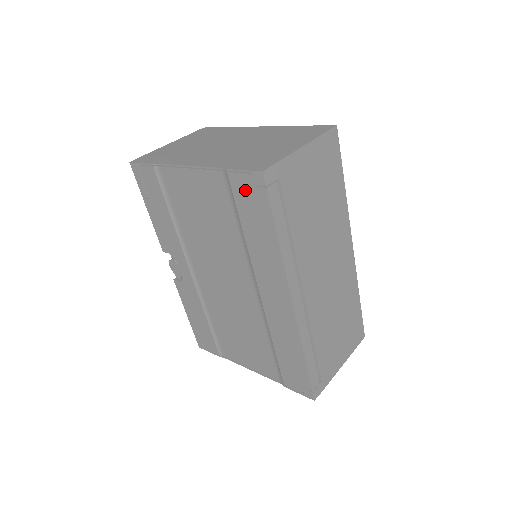
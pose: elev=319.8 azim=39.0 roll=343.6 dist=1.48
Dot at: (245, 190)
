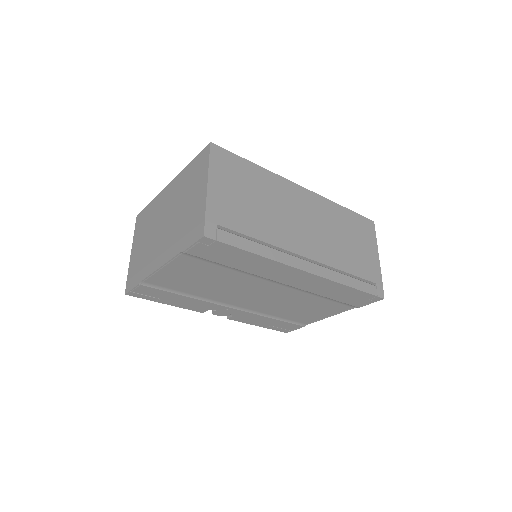
Dot at: (206, 251)
